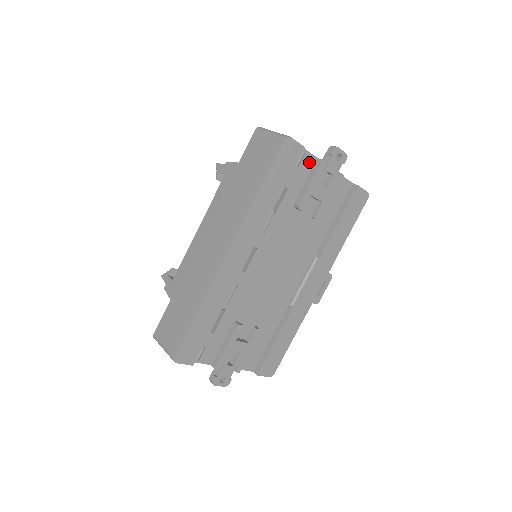
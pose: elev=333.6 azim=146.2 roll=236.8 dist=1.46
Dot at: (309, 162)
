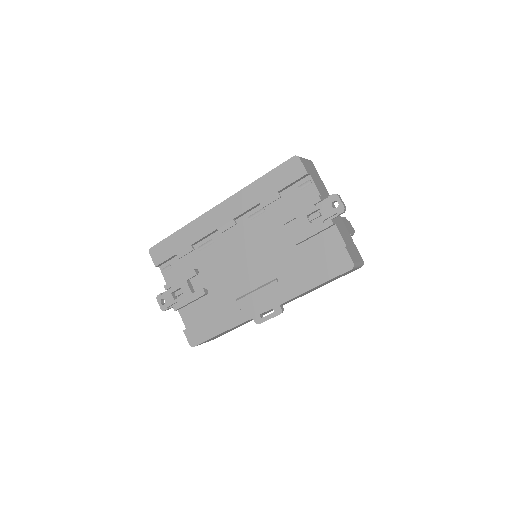
Dot at: (312, 193)
